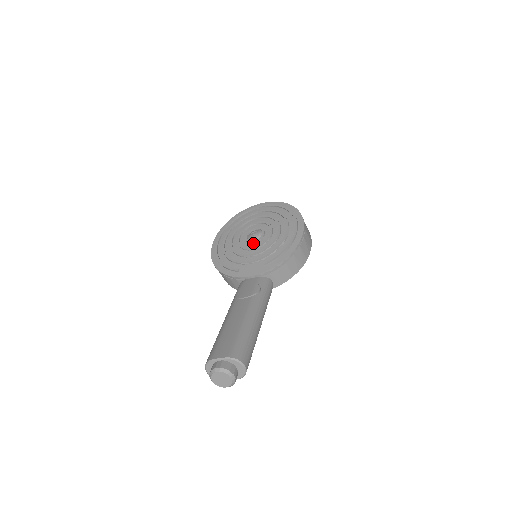
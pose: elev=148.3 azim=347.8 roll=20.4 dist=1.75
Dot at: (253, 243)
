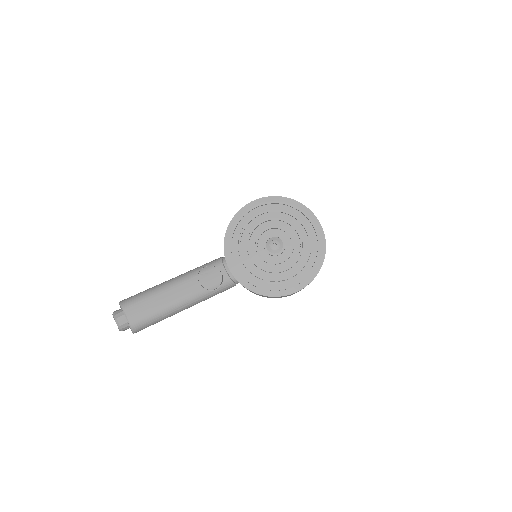
Dot at: (265, 249)
